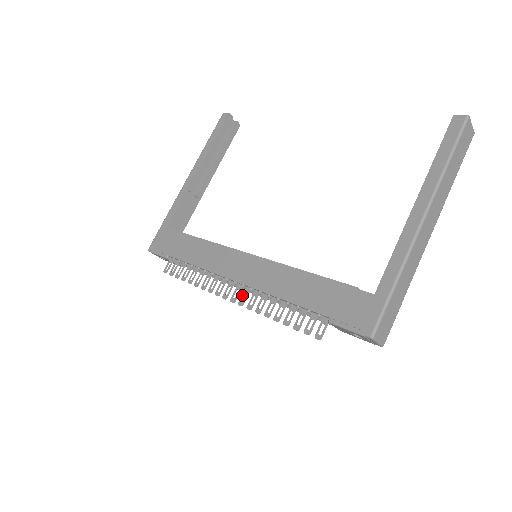
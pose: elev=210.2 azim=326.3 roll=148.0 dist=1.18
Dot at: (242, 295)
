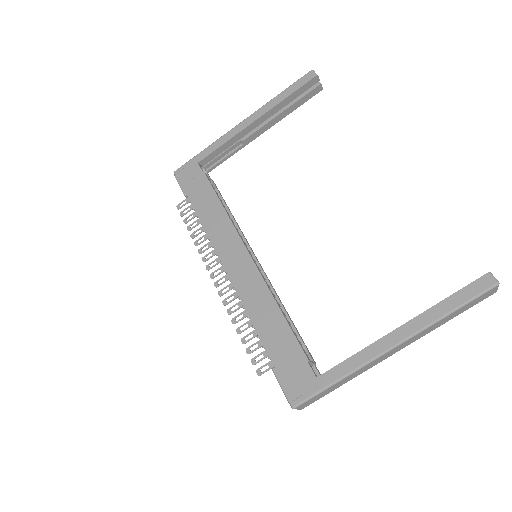
Dot at: (225, 287)
